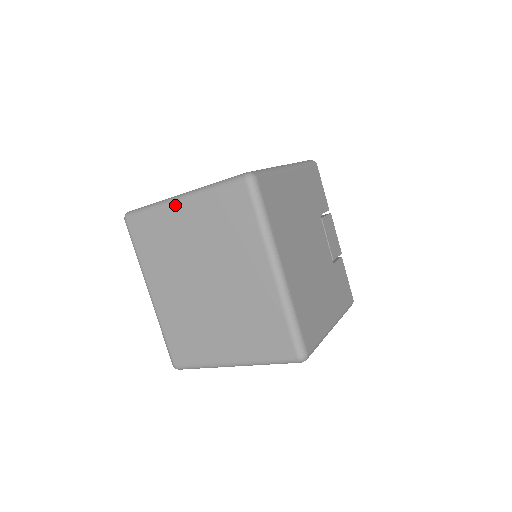
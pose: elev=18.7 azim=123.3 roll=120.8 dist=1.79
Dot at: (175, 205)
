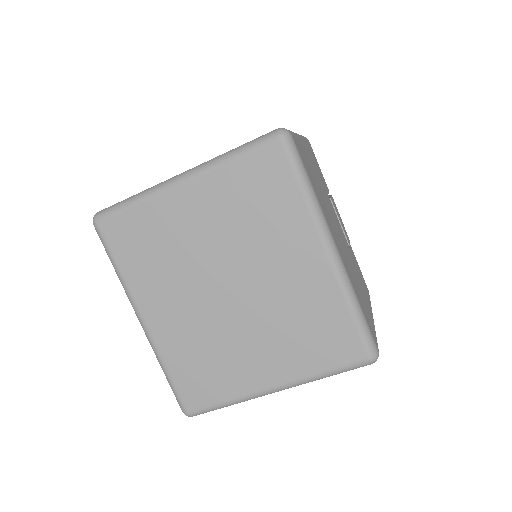
Dot at: (175, 188)
